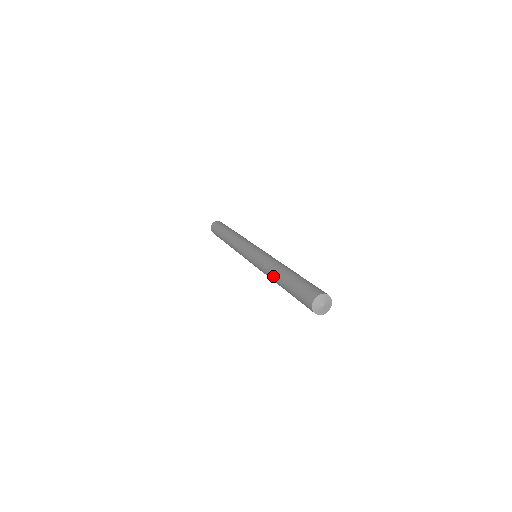
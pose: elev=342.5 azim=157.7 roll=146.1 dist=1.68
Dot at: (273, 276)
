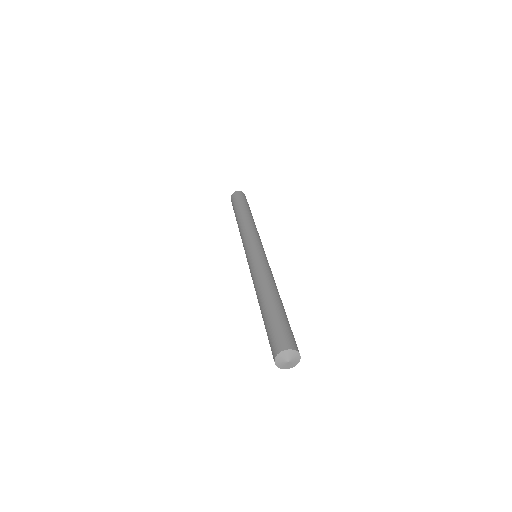
Dot at: occluded
